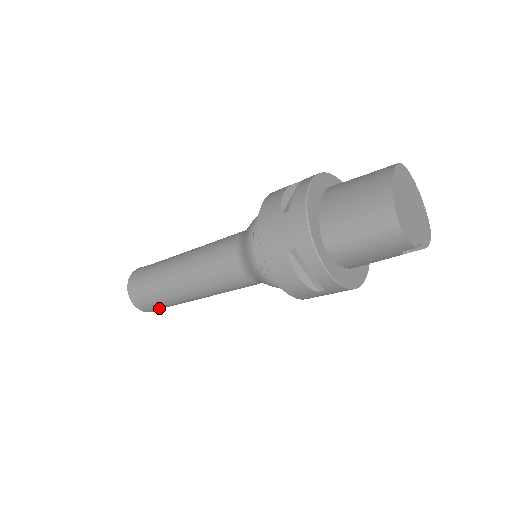
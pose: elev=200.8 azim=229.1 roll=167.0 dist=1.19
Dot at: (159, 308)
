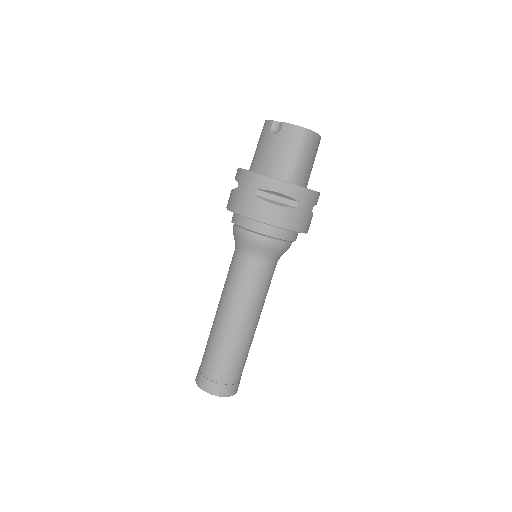
Dot at: (205, 370)
